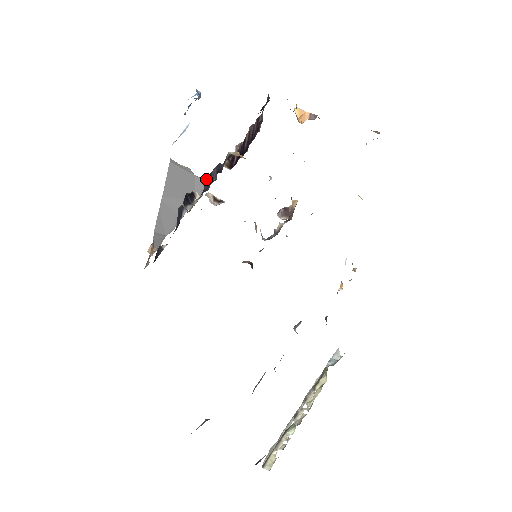
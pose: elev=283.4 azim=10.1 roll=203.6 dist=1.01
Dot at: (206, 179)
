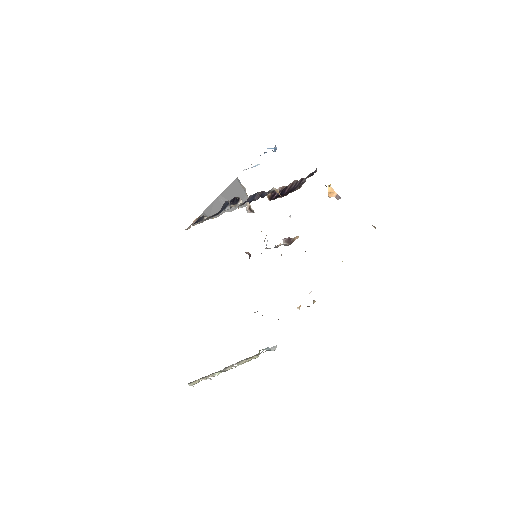
Dot at: (251, 195)
